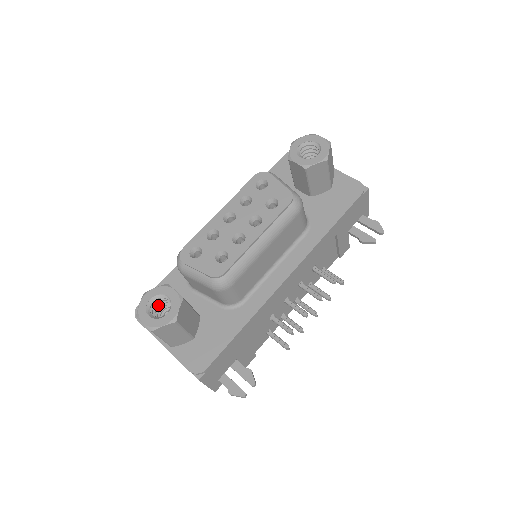
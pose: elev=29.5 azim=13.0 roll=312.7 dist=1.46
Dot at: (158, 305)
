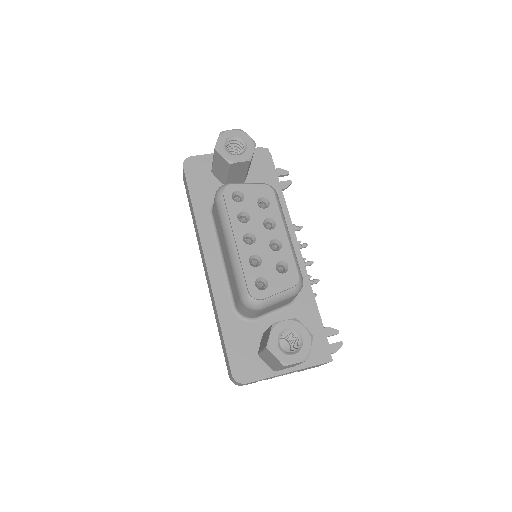
Dot at: occluded
